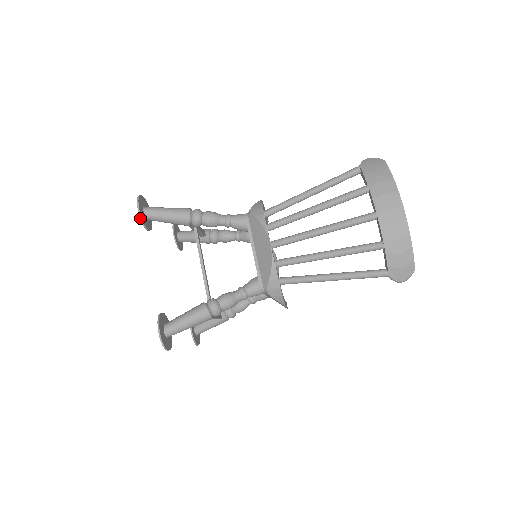
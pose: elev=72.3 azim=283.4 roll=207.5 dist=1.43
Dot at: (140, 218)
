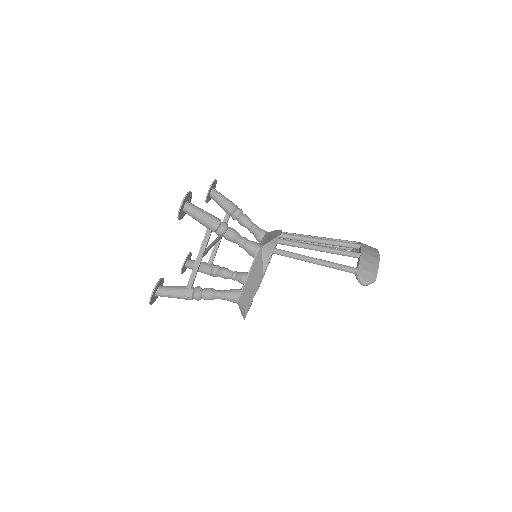
Dot at: (213, 182)
